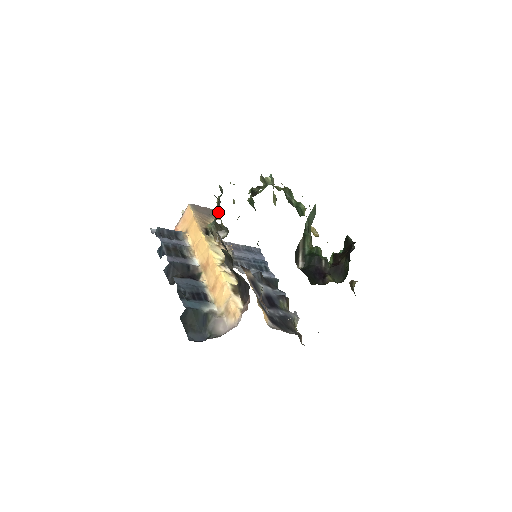
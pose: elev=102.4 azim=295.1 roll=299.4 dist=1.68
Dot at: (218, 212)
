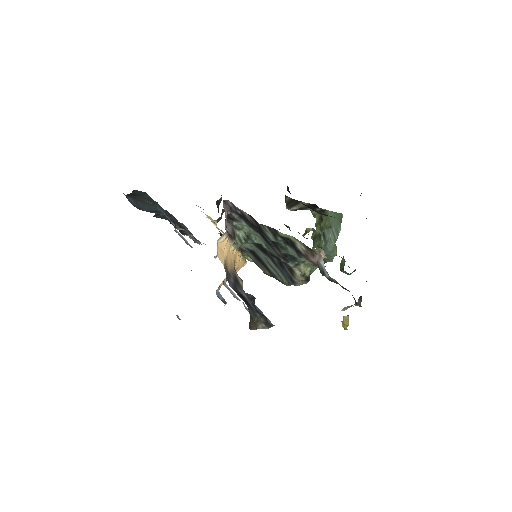
Dot at: occluded
